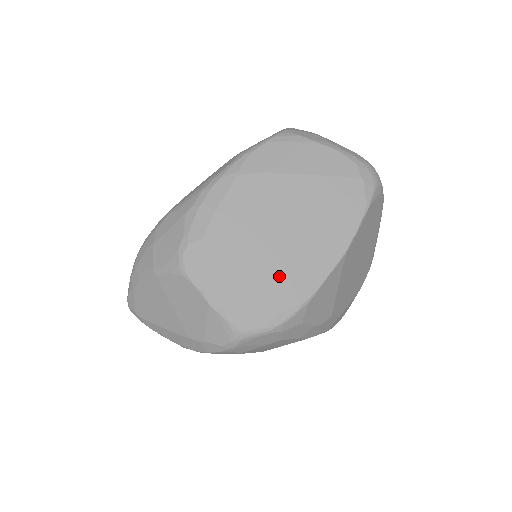
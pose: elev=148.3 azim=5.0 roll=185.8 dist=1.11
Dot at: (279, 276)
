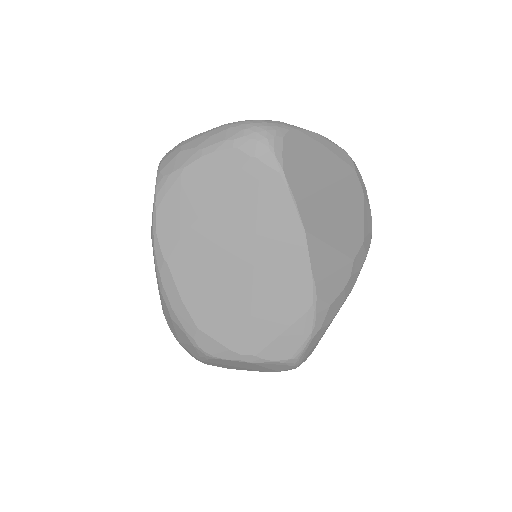
Dot at: (274, 301)
